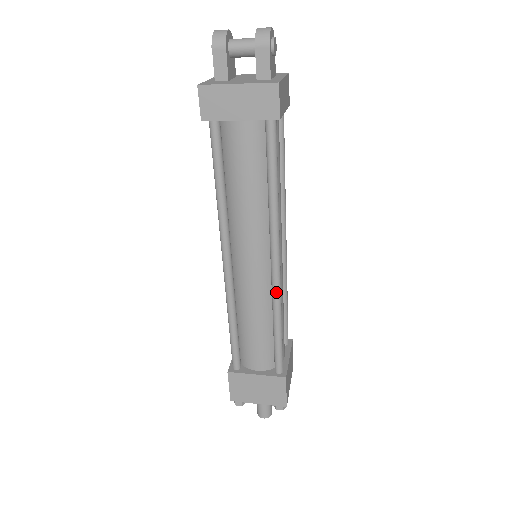
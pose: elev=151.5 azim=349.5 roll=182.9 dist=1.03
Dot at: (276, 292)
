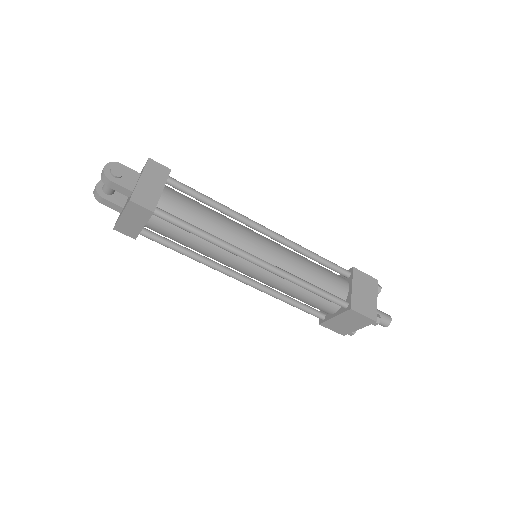
Dot at: (278, 275)
